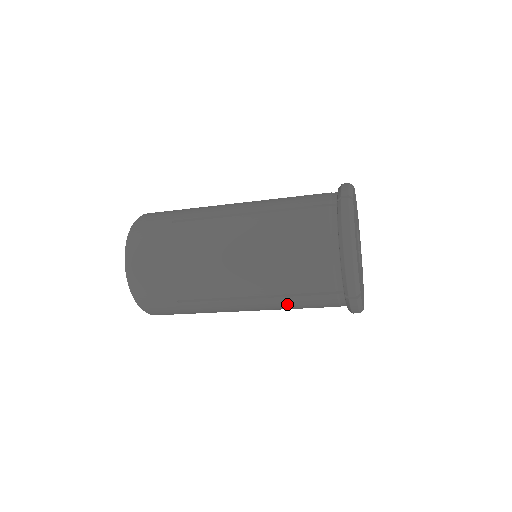
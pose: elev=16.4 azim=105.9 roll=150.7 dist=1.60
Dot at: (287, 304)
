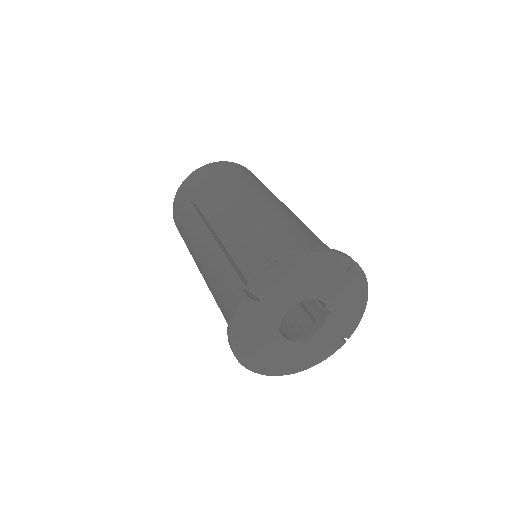
Dot at: occluded
